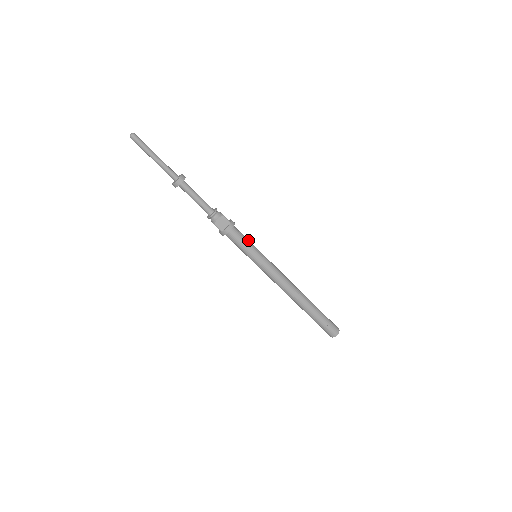
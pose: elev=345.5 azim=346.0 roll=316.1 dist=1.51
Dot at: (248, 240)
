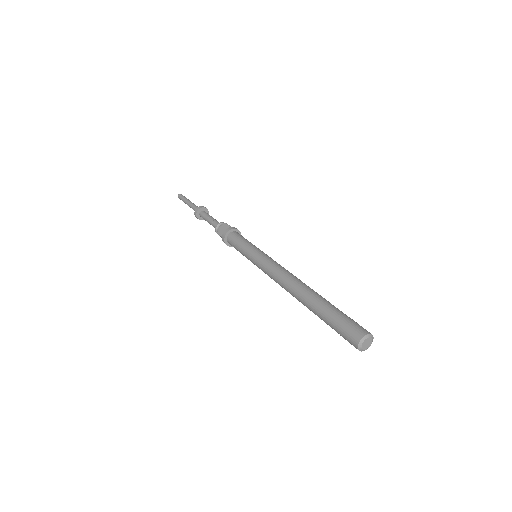
Dot at: (248, 241)
